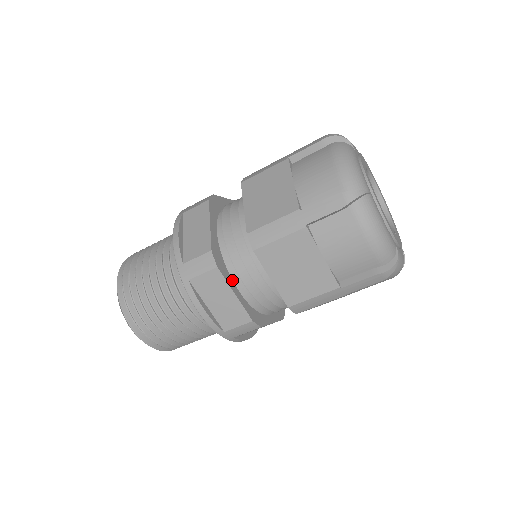
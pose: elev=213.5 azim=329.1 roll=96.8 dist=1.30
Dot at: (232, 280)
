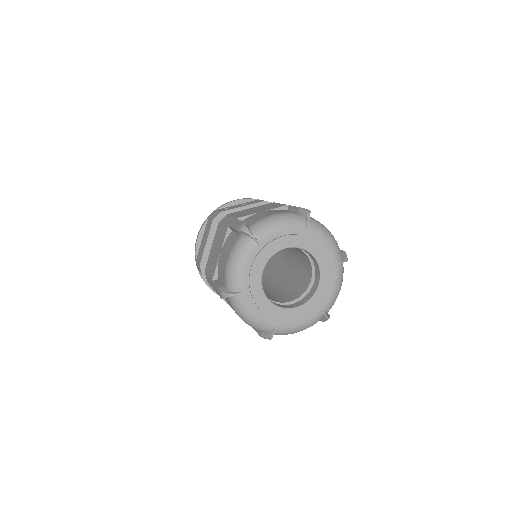
Dot at: occluded
